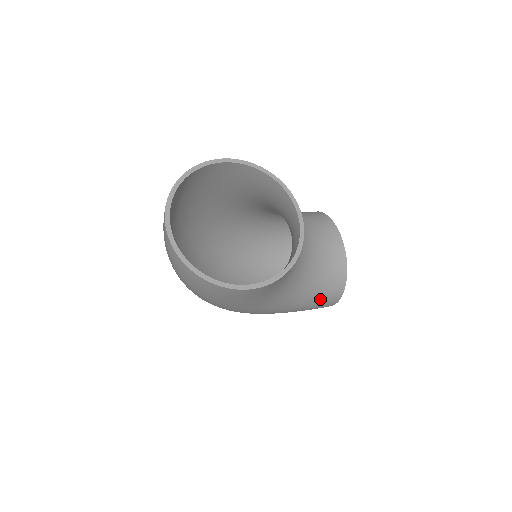
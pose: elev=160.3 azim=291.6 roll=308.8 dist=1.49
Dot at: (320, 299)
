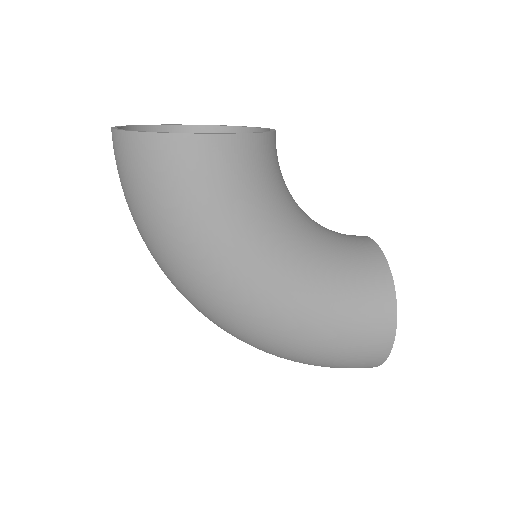
Dot at: (360, 300)
